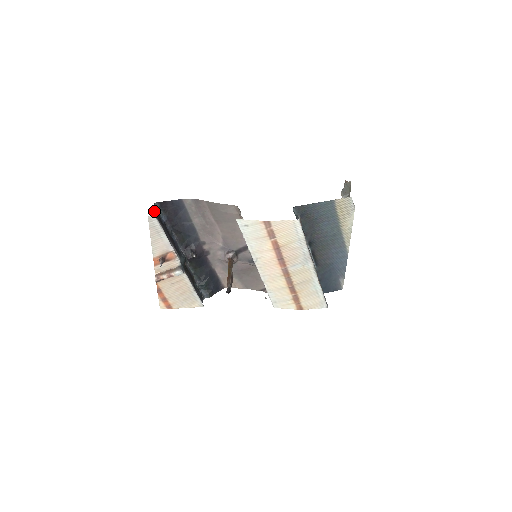
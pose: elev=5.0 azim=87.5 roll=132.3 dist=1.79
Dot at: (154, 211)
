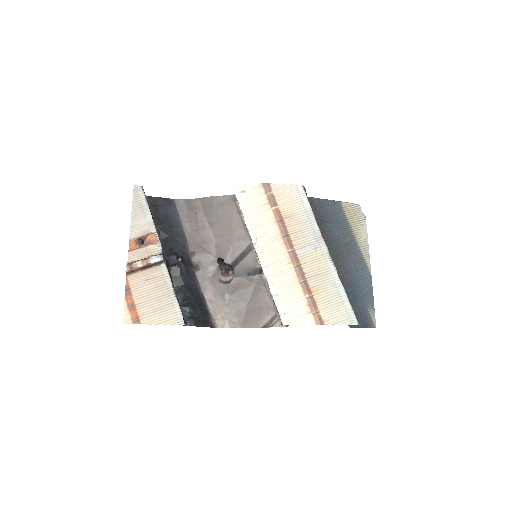
Dot at: occluded
